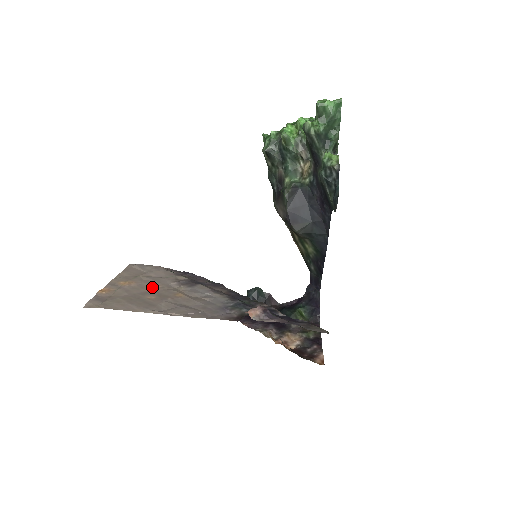
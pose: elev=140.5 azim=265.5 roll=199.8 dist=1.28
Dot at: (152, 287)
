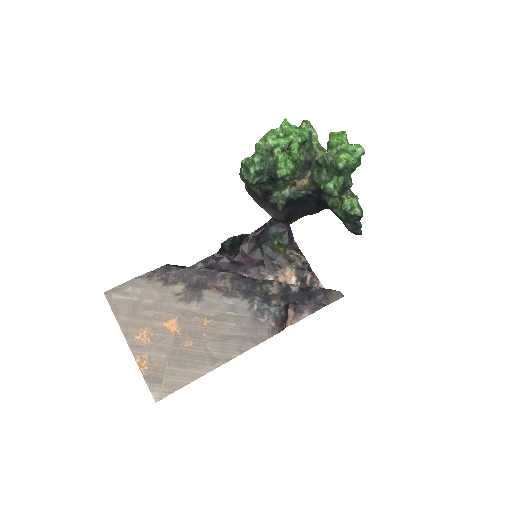
Dot at: (172, 326)
